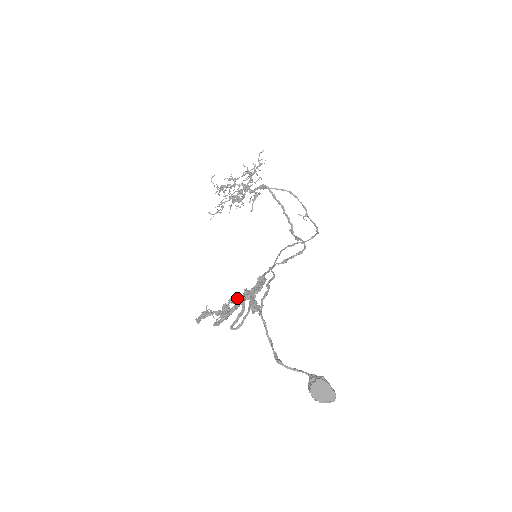
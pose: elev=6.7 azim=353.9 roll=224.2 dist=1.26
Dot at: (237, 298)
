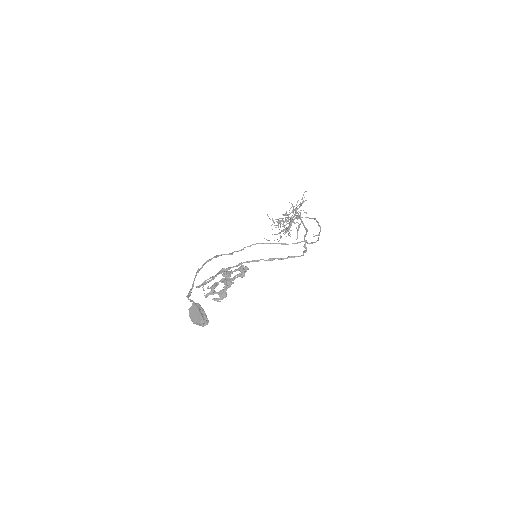
Dot at: occluded
